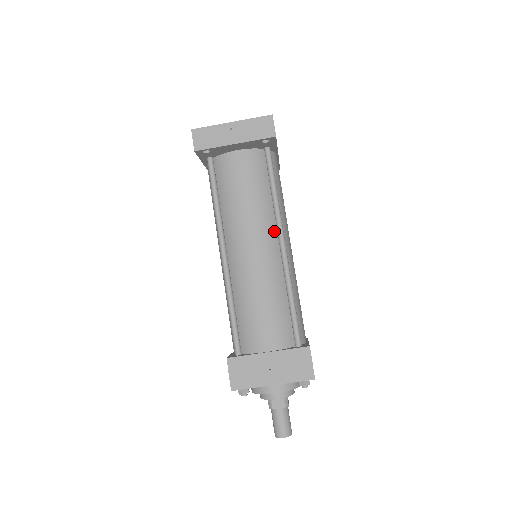
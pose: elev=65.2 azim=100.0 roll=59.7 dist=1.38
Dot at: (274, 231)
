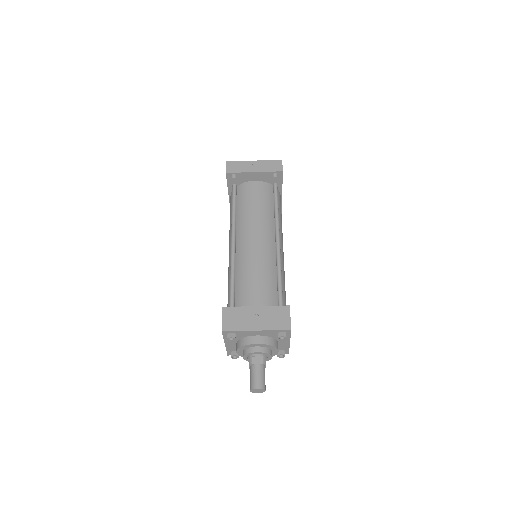
Dot at: (273, 232)
